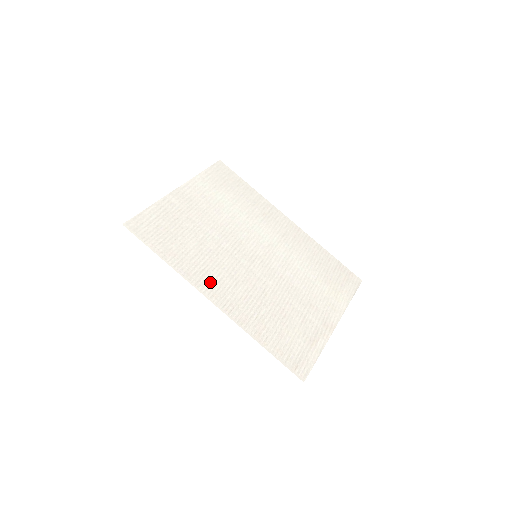
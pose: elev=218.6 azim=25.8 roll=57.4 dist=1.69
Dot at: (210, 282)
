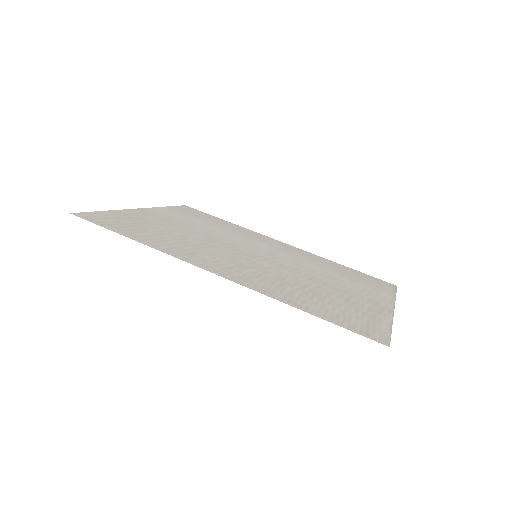
Dot at: (203, 261)
